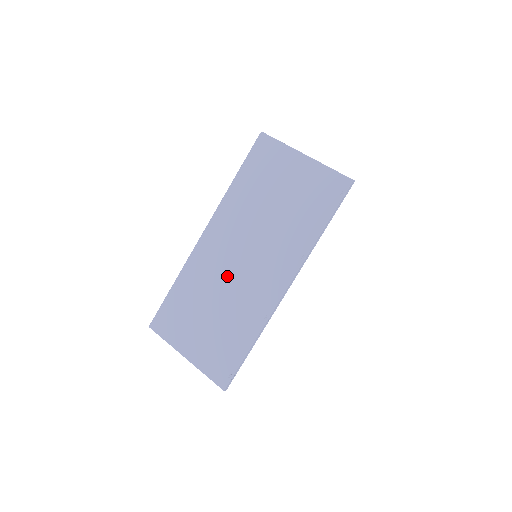
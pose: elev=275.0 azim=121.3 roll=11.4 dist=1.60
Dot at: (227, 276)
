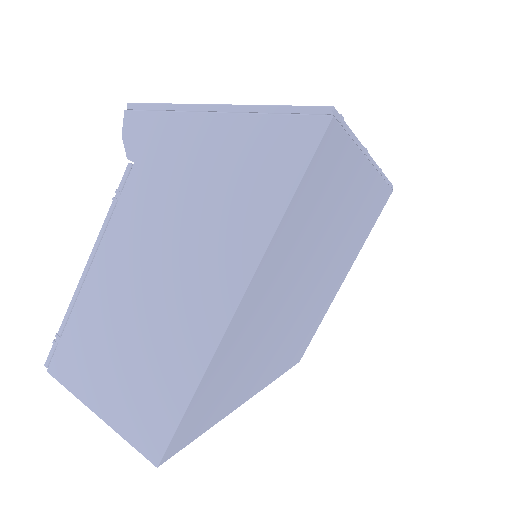
Dot at: occluded
